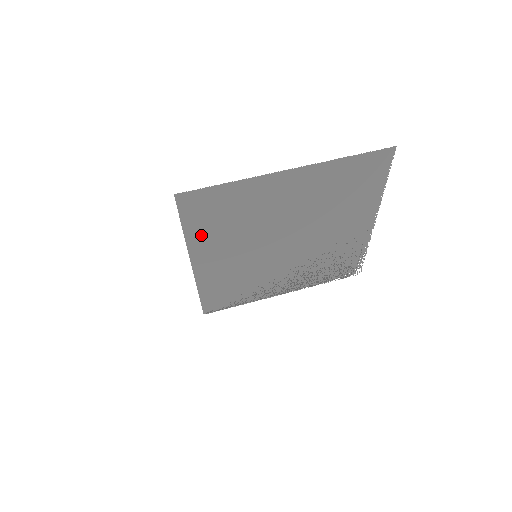
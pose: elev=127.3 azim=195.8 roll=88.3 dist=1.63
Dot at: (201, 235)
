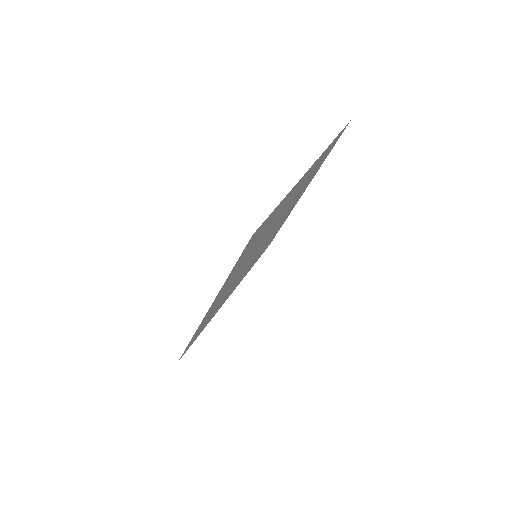
Dot at: (214, 314)
